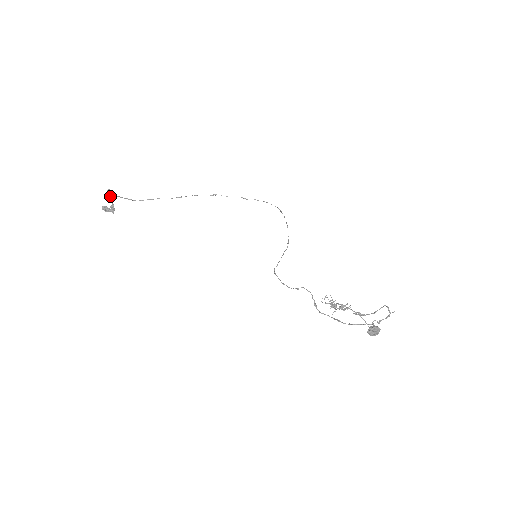
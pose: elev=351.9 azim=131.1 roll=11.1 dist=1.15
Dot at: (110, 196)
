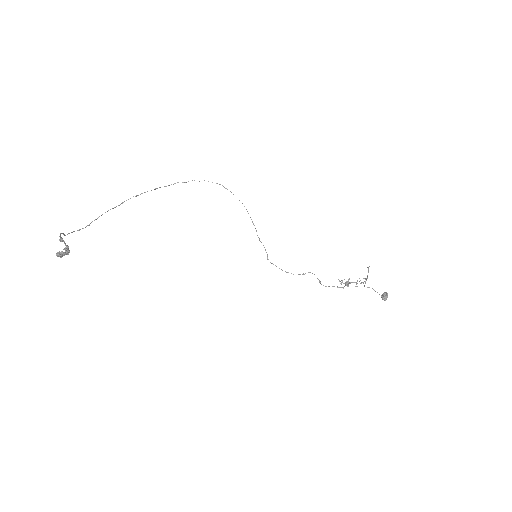
Dot at: occluded
